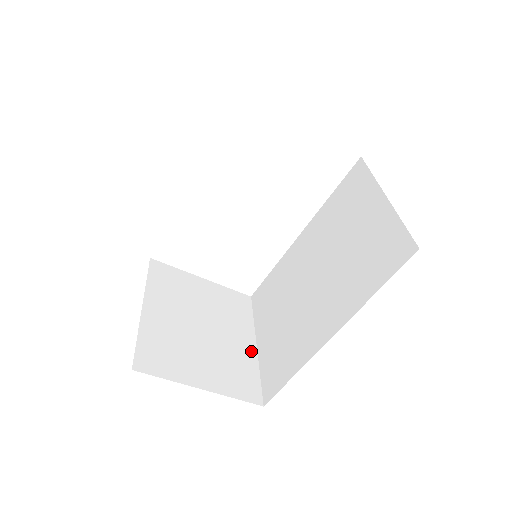
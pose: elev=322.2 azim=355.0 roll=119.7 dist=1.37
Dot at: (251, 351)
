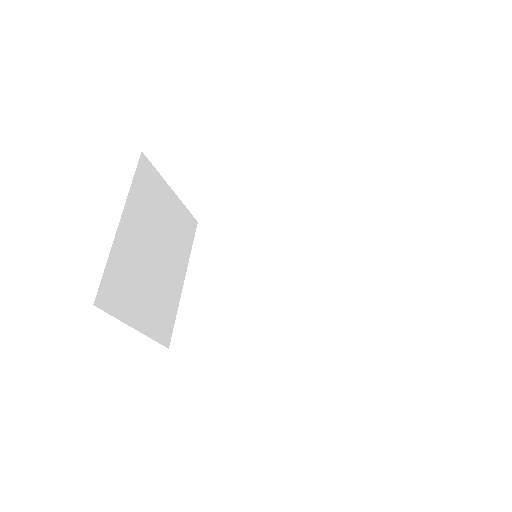
Dot at: (179, 288)
